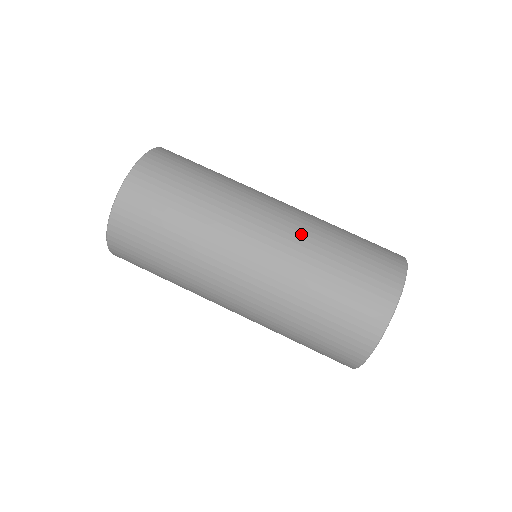
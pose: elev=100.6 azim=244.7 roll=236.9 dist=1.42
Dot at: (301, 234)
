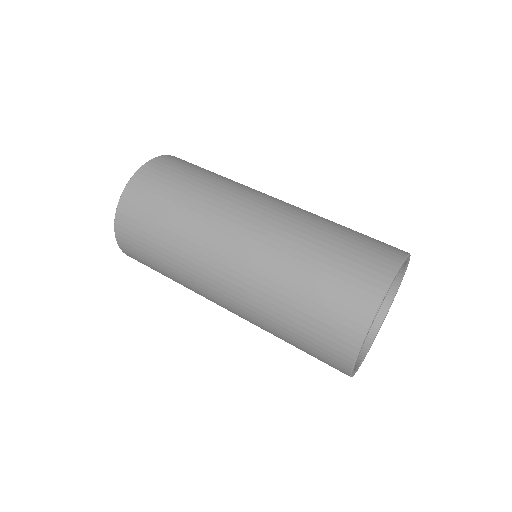
Dot at: occluded
